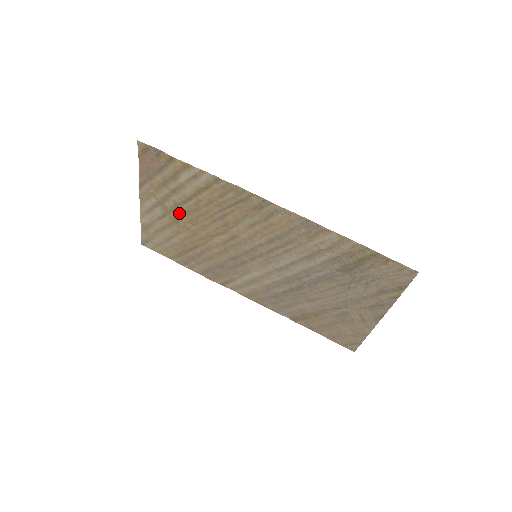
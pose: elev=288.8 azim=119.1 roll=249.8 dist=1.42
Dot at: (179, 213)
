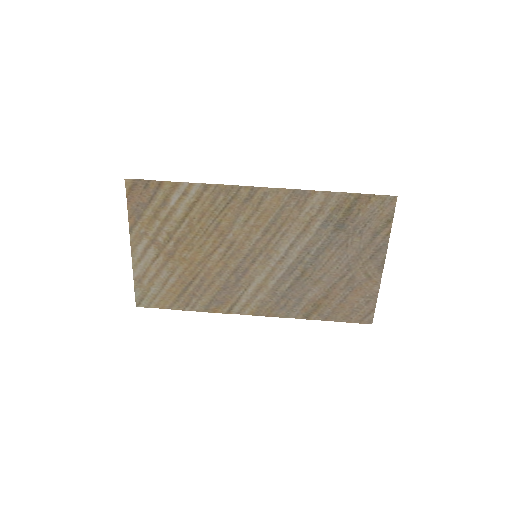
Dot at: (173, 244)
